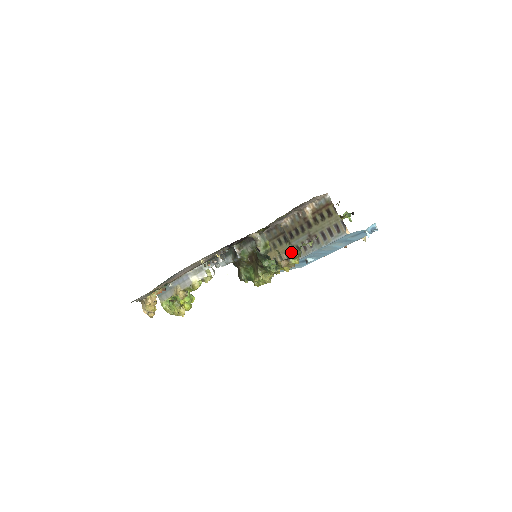
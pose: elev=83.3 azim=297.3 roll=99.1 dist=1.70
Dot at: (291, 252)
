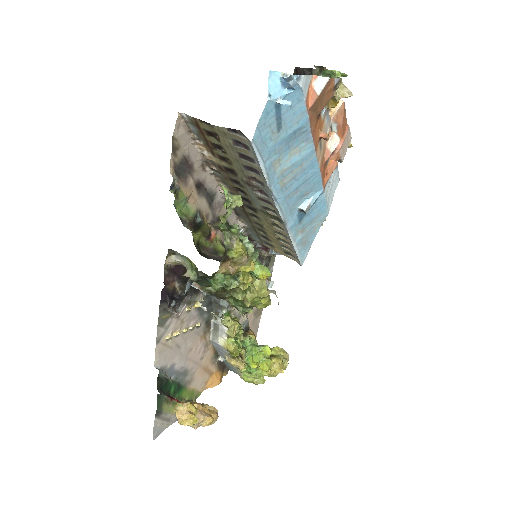
Dot at: (273, 219)
